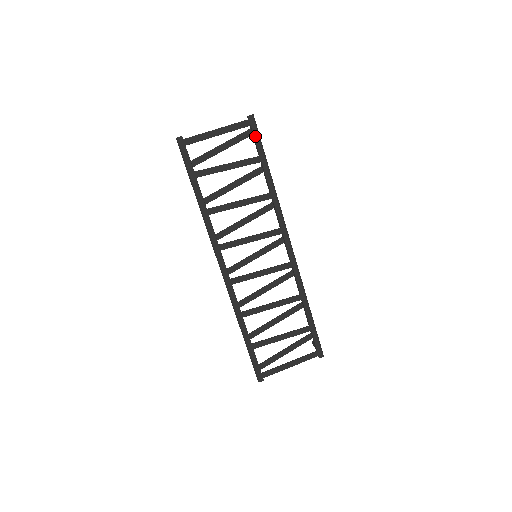
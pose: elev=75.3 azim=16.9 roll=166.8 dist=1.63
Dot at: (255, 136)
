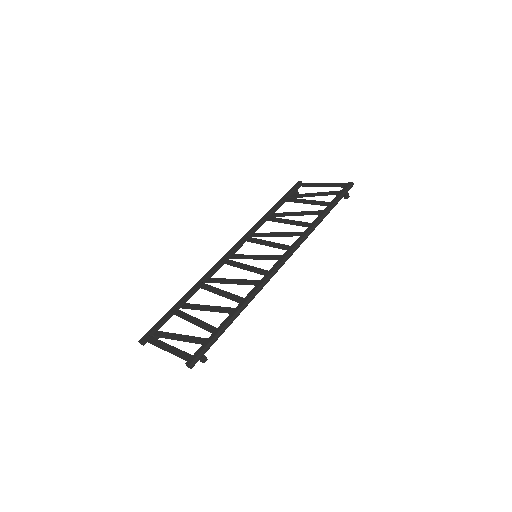
Dot at: (341, 192)
